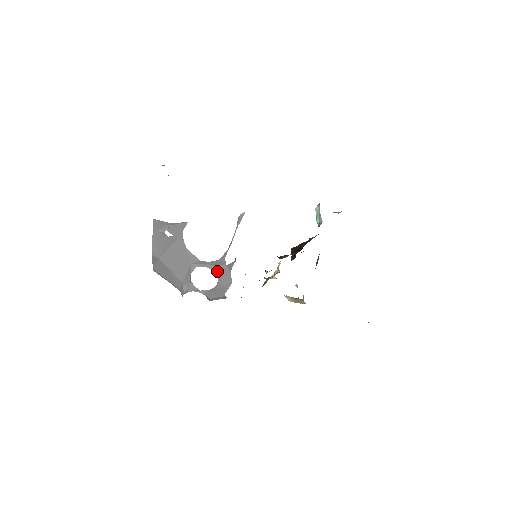
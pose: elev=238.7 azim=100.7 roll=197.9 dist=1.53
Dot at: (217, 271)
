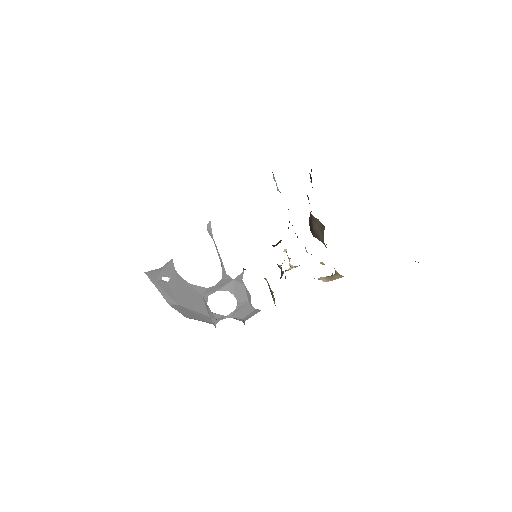
Dot at: (229, 290)
